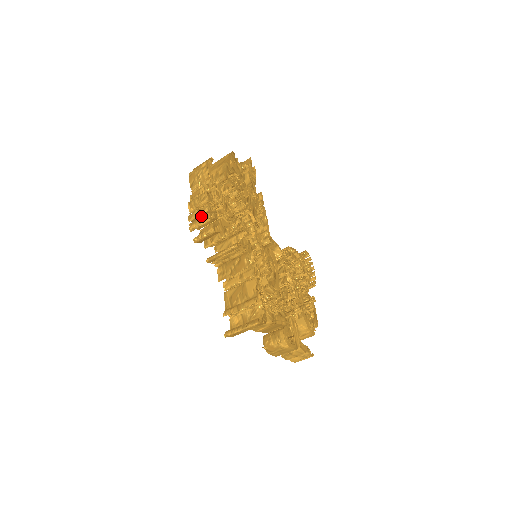
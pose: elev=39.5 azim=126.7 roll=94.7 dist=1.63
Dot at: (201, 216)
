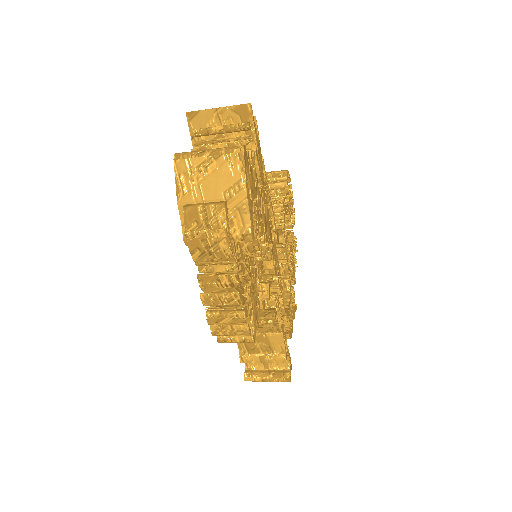
Dot at: (227, 316)
